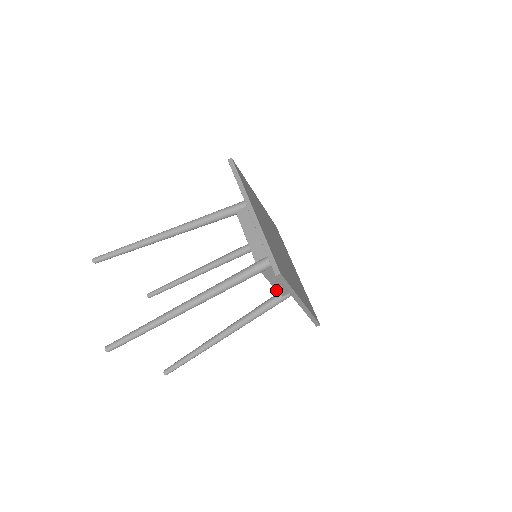
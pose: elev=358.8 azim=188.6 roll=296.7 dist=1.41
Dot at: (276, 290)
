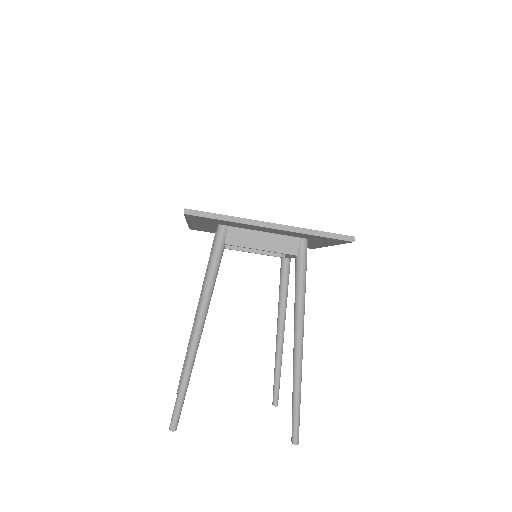
Dot at: occluded
